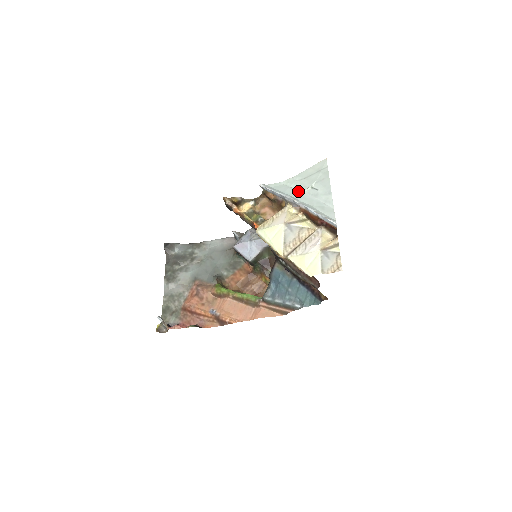
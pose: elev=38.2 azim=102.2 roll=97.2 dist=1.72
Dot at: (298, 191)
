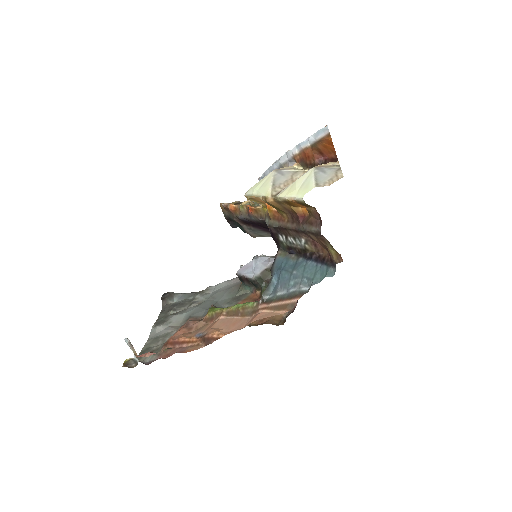
Dot at: occluded
